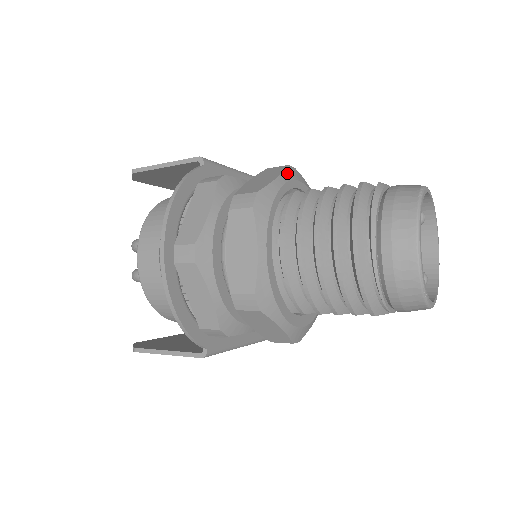
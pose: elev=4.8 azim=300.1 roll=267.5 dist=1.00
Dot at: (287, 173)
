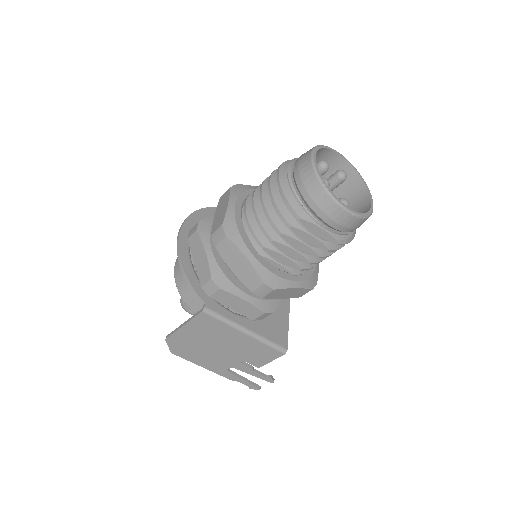
Dot at: occluded
